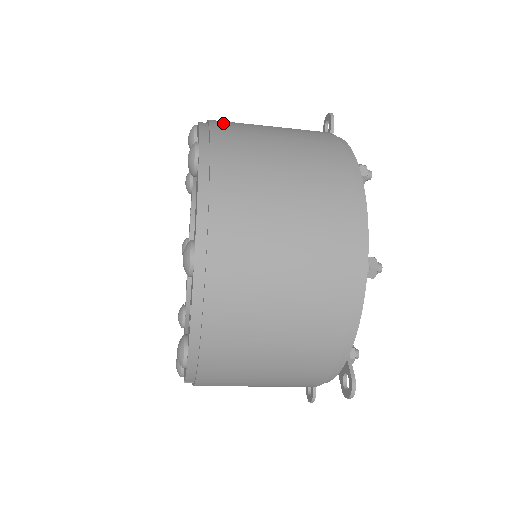
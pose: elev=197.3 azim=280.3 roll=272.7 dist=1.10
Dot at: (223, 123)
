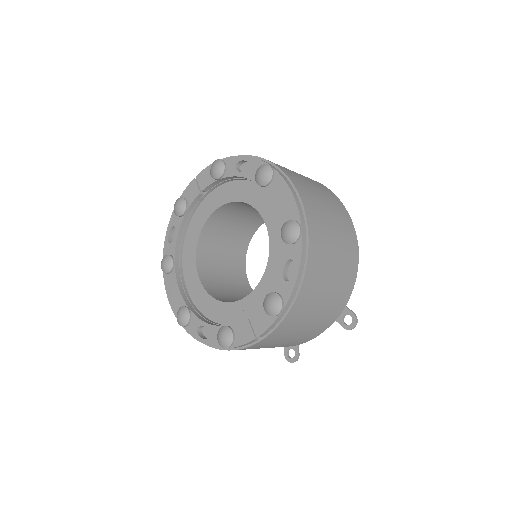
Dot at: occluded
